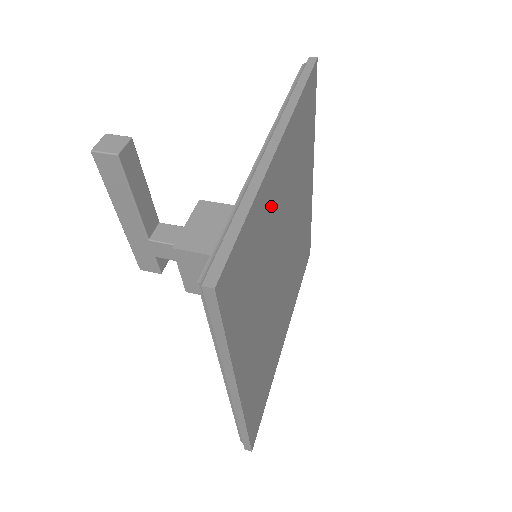
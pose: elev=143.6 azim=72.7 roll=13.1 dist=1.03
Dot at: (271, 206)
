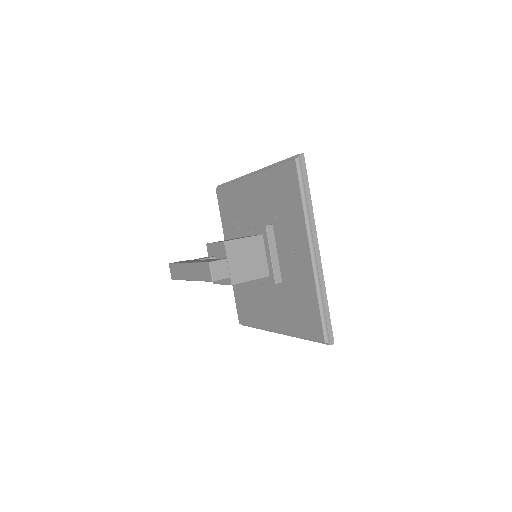
Dot at: occluded
